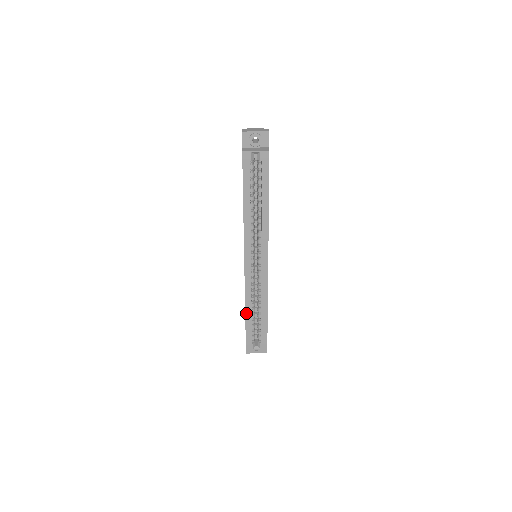
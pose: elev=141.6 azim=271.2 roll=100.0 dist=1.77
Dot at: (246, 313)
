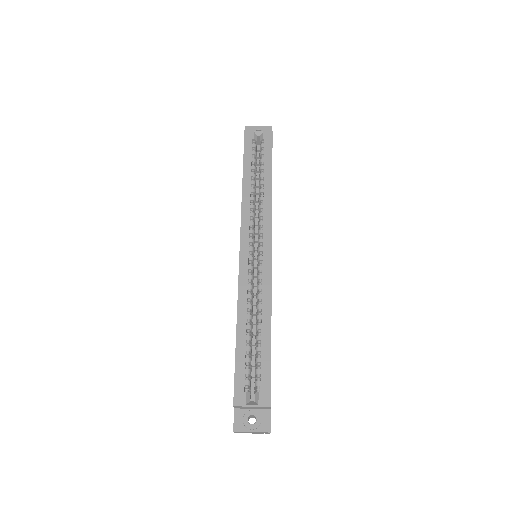
Dot at: (238, 329)
